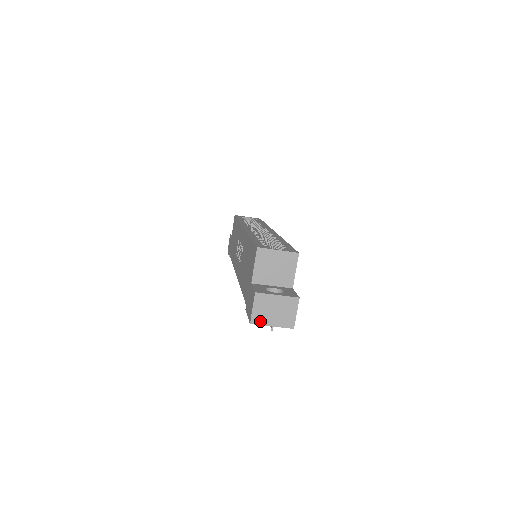
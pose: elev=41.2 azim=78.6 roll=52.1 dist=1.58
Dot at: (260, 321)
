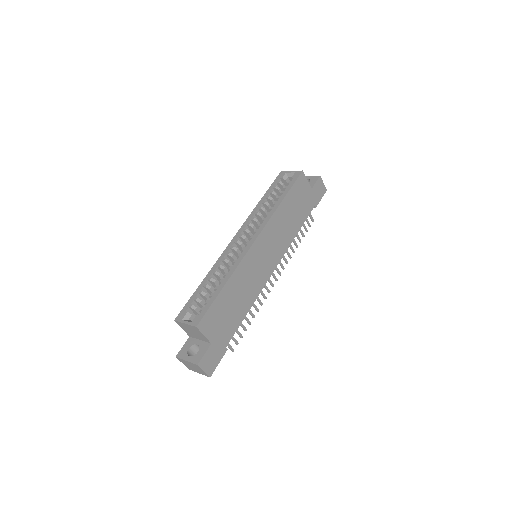
Dot at: (191, 369)
